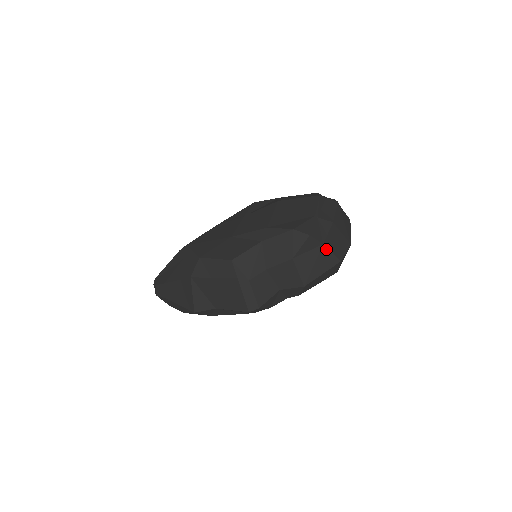
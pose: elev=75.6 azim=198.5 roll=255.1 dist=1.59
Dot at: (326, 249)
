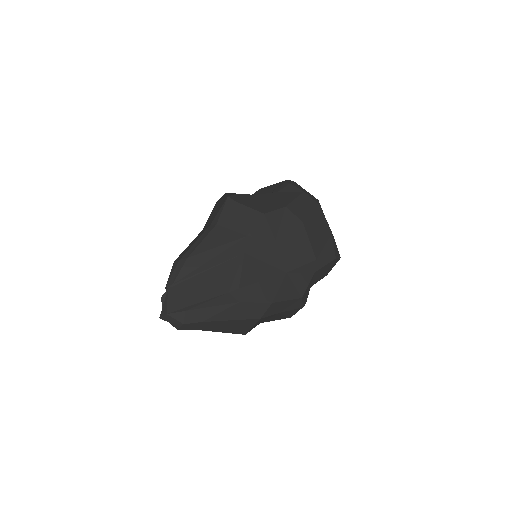
Dot at: occluded
